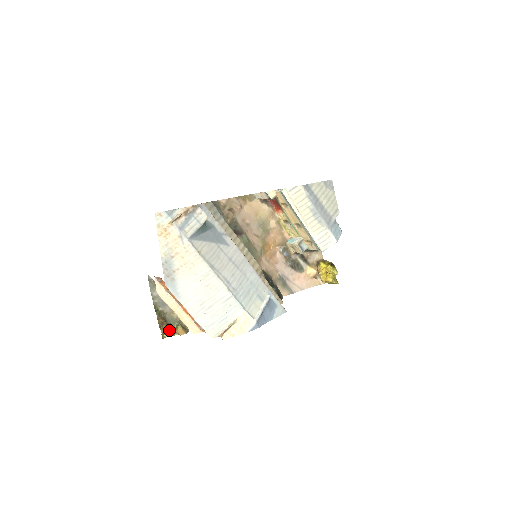
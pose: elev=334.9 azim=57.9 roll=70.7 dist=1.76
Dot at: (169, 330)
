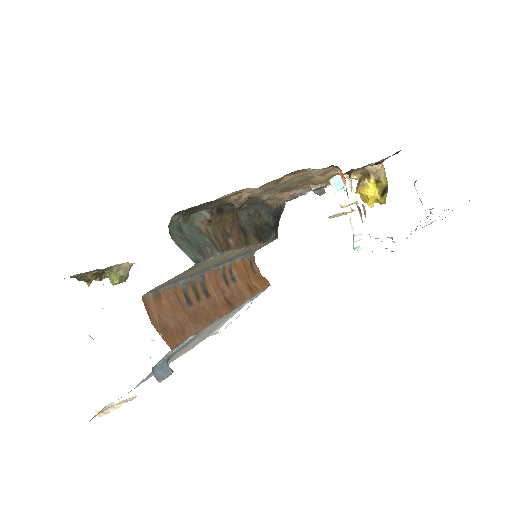
Dot at: (100, 275)
